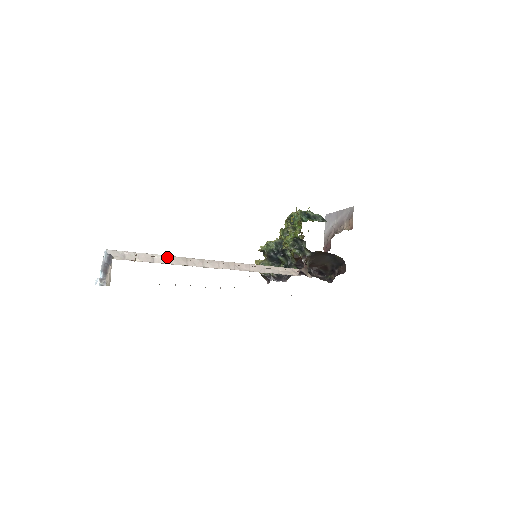
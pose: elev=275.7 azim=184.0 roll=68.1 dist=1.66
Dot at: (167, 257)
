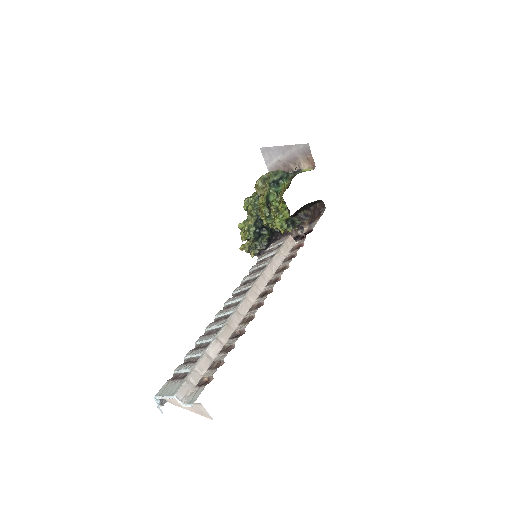
Dot at: (216, 342)
